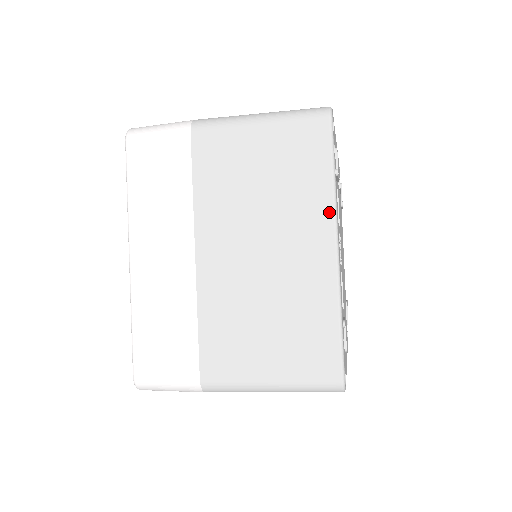
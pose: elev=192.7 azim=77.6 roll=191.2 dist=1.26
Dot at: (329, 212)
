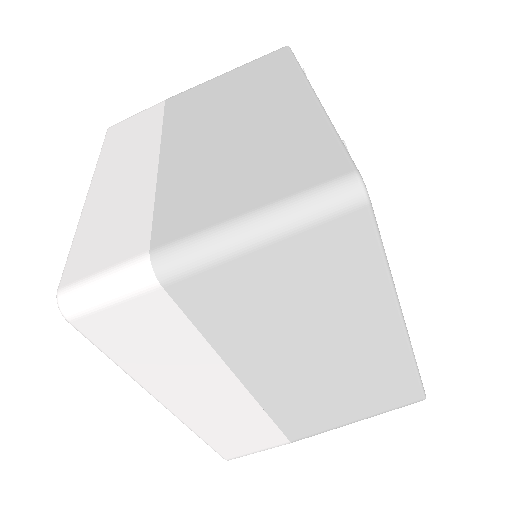
Dot at: (299, 80)
